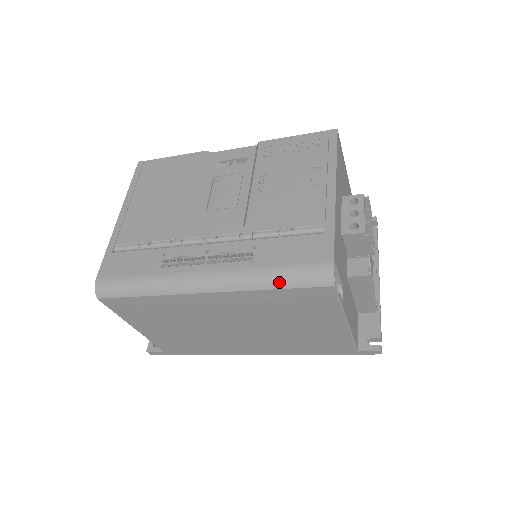
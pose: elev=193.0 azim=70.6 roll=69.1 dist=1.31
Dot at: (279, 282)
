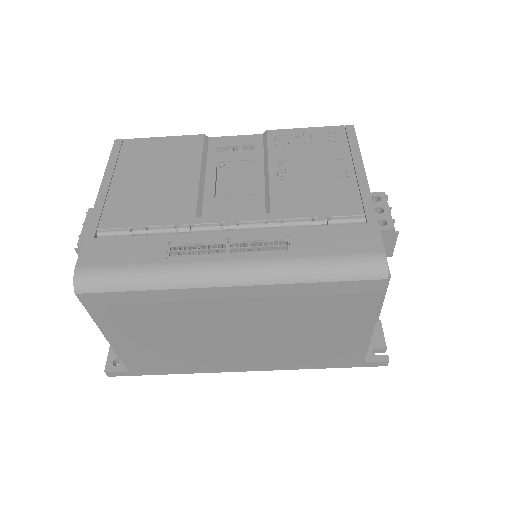
Dot at: (323, 274)
